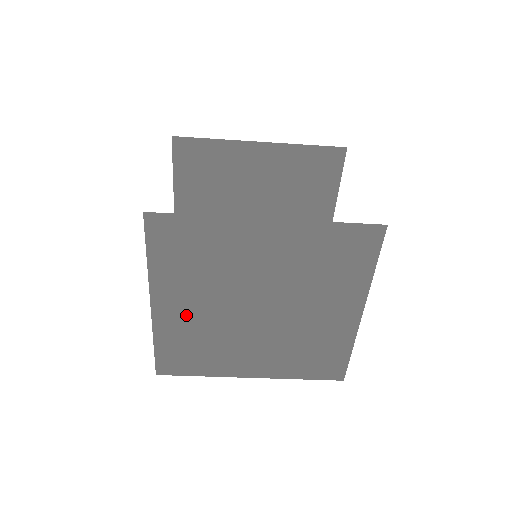
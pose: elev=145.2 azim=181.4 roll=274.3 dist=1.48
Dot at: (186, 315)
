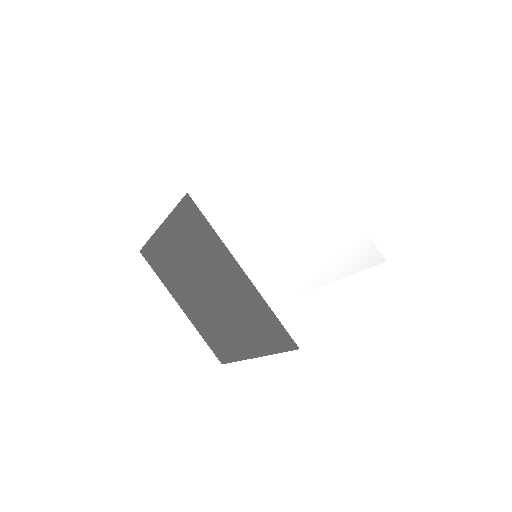
Dot at: (194, 311)
